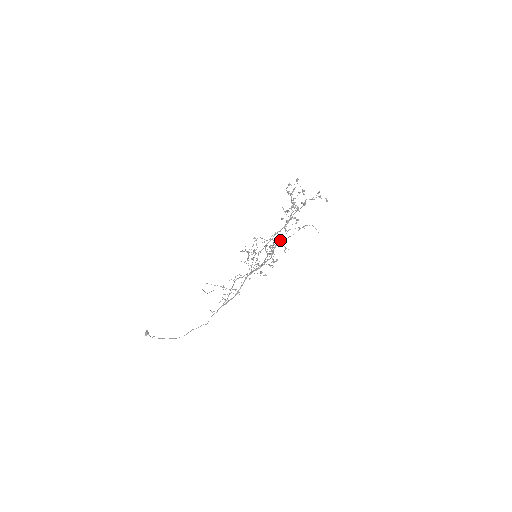
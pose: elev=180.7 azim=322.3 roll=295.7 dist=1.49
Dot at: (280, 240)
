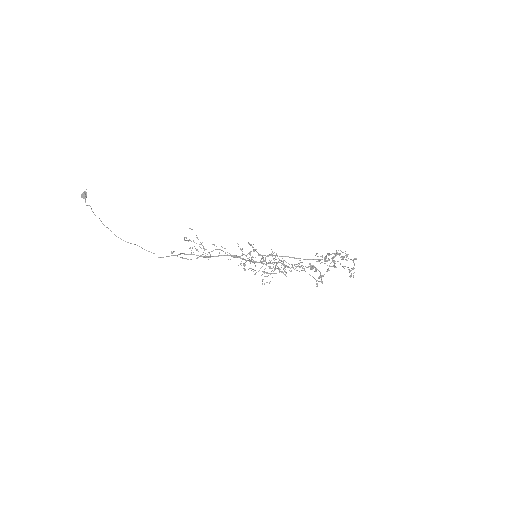
Dot at: (288, 266)
